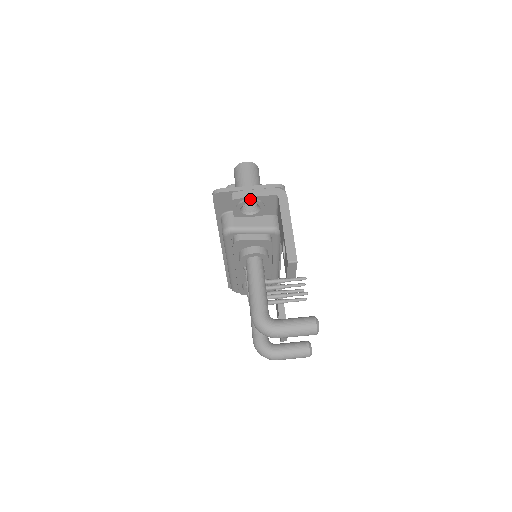
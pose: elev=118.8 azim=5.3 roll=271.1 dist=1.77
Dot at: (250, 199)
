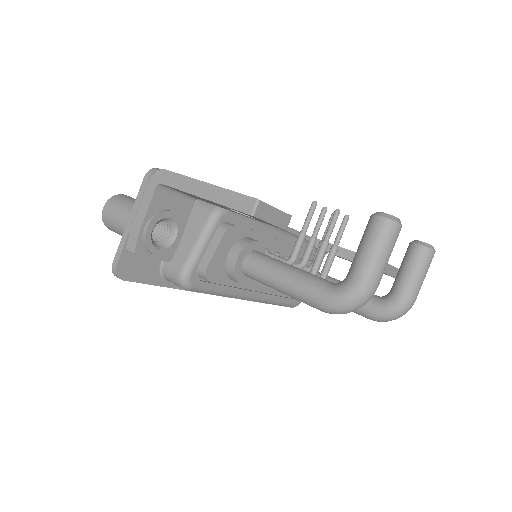
Dot at: (145, 227)
